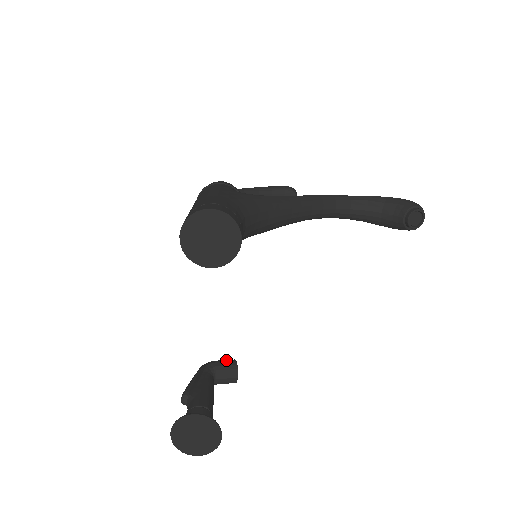
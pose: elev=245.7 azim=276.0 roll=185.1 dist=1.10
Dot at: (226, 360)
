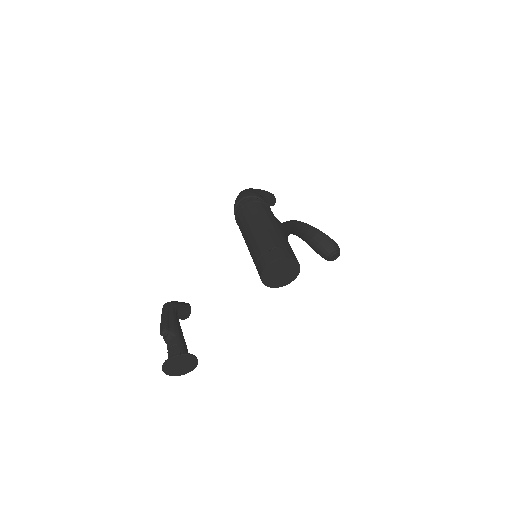
Dot at: (184, 303)
